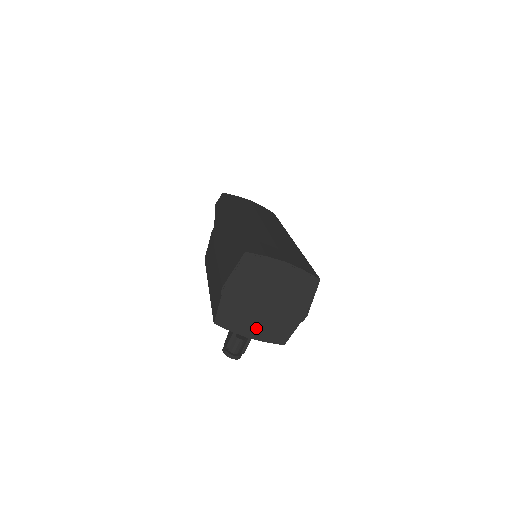
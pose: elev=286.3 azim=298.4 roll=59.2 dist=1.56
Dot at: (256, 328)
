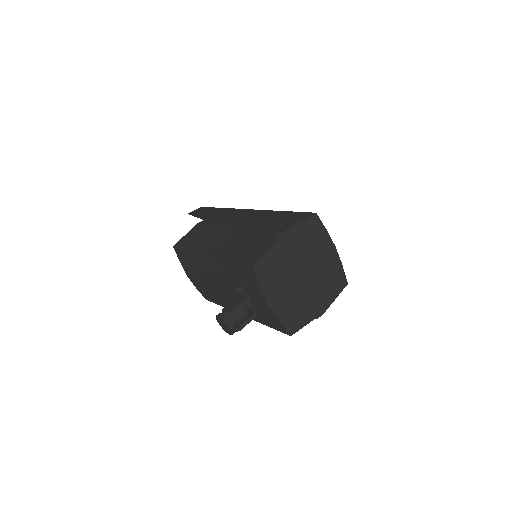
Dot at: (281, 299)
